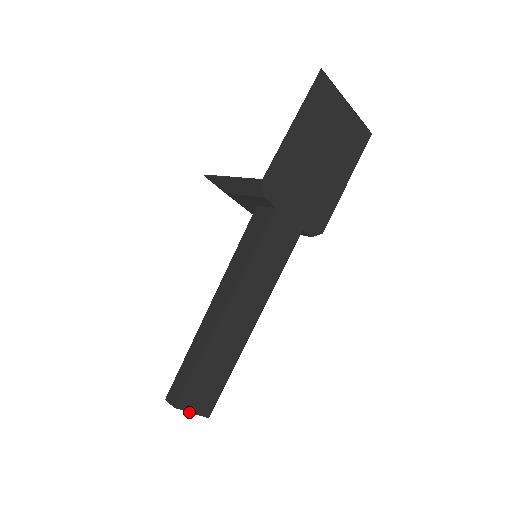
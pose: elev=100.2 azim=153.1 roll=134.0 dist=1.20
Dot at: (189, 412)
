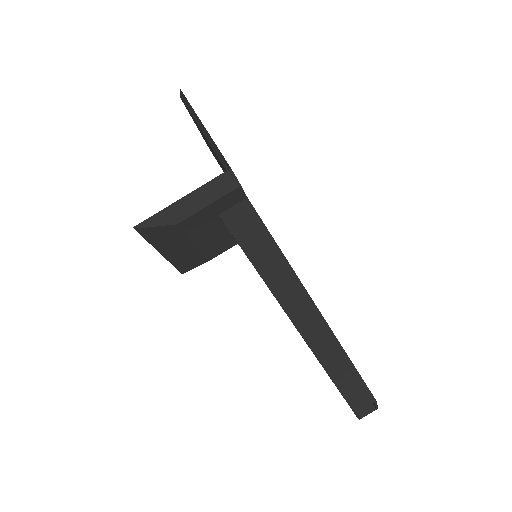
Dot at: occluded
